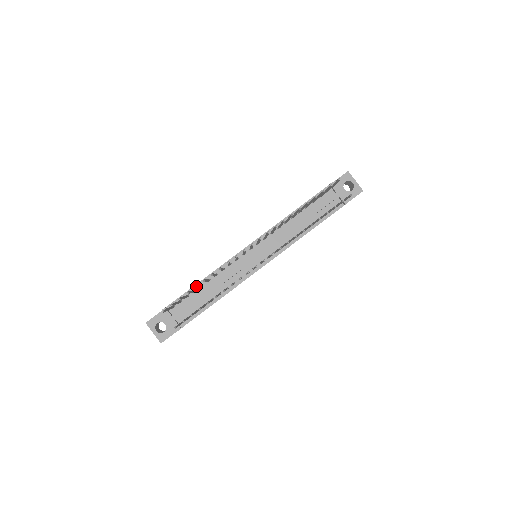
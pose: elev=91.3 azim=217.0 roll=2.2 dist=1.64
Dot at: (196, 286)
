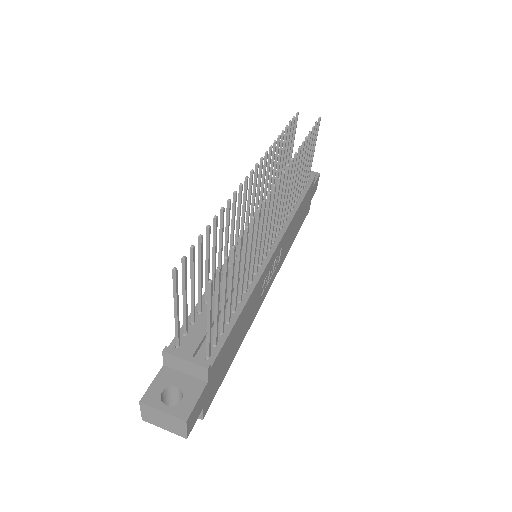
Dot at: (208, 225)
